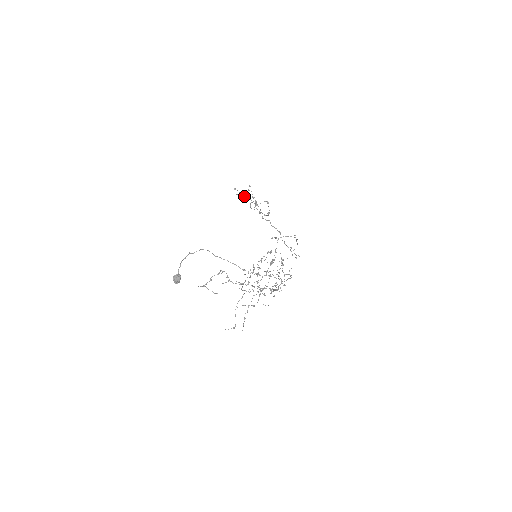
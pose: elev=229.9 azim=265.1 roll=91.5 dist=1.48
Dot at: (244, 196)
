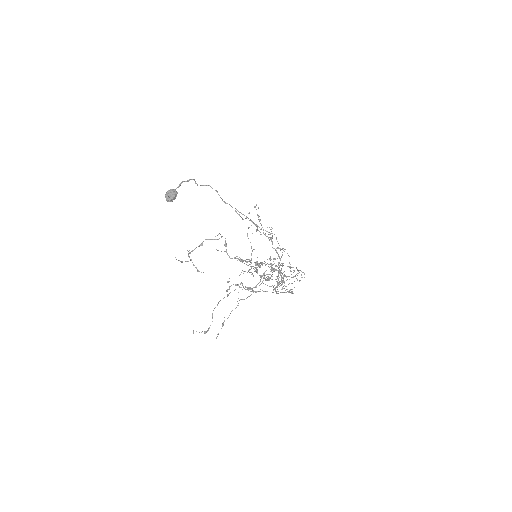
Dot at: (245, 218)
